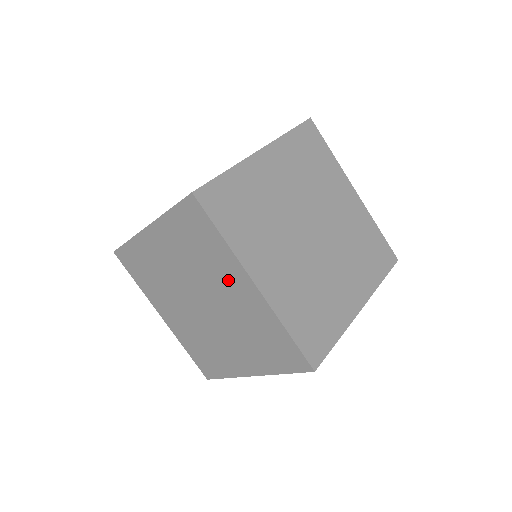
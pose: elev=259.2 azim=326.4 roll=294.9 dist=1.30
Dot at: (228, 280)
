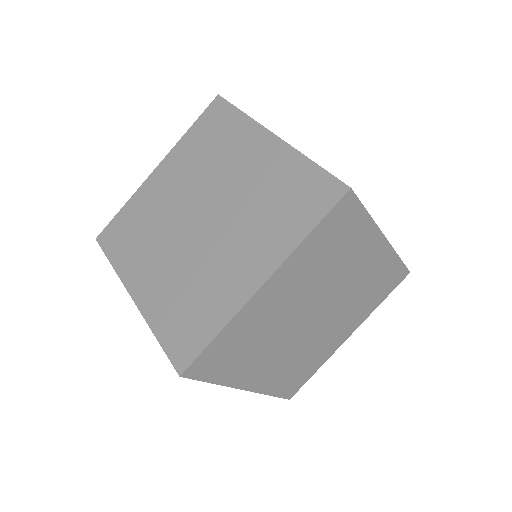
Dot at: occluded
